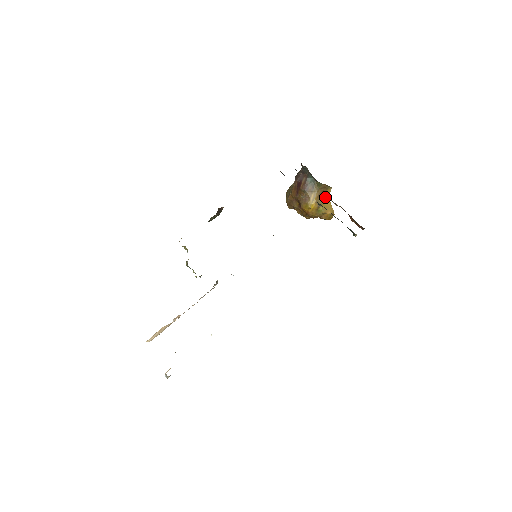
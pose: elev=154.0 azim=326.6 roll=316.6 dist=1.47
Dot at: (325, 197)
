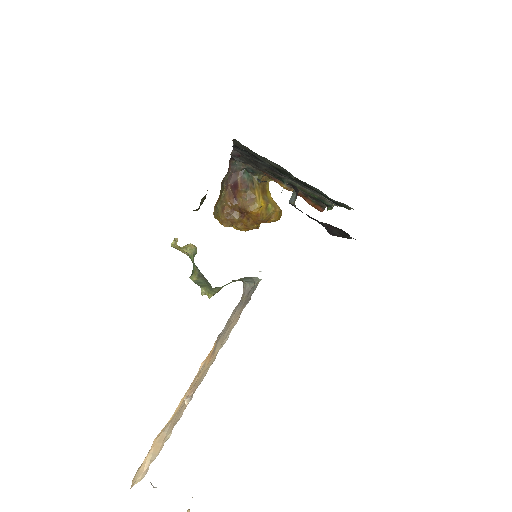
Dot at: (267, 193)
